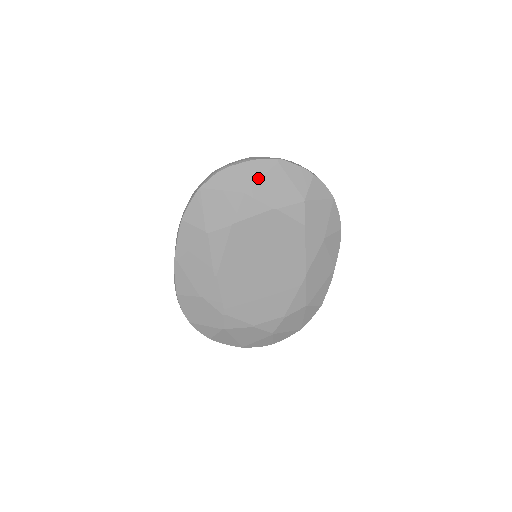
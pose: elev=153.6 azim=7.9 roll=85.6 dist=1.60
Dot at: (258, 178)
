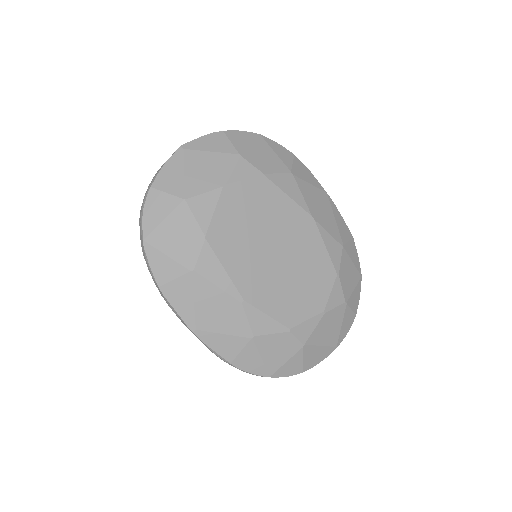
Dot at: (182, 177)
